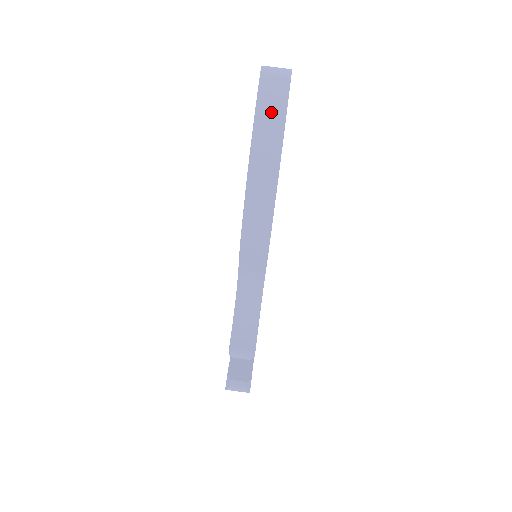
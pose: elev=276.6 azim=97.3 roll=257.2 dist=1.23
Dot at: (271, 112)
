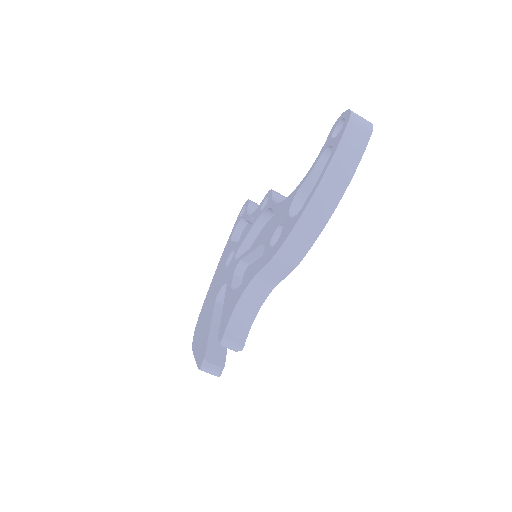
Dot at: (348, 156)
